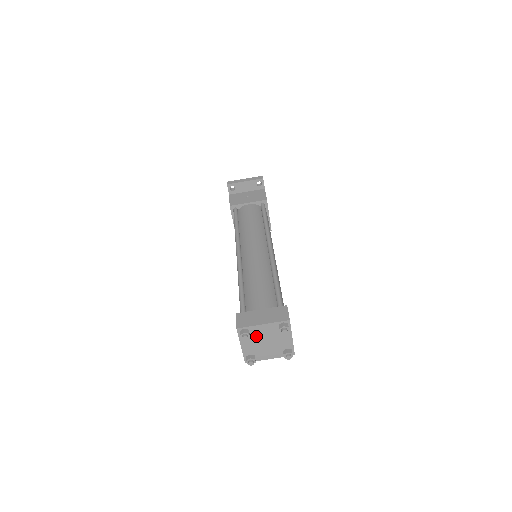
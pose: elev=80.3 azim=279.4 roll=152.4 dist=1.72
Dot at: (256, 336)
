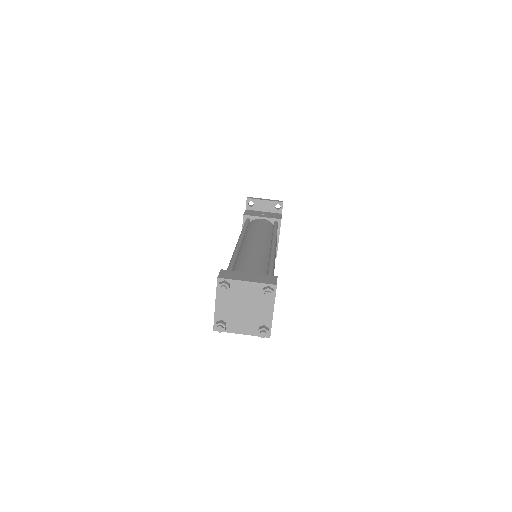
Dot at: (235, 296)
